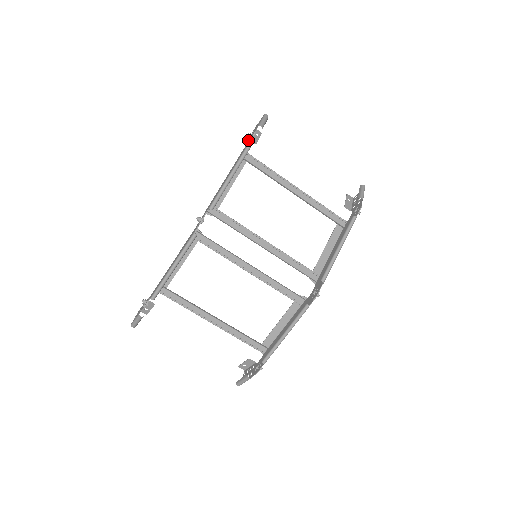
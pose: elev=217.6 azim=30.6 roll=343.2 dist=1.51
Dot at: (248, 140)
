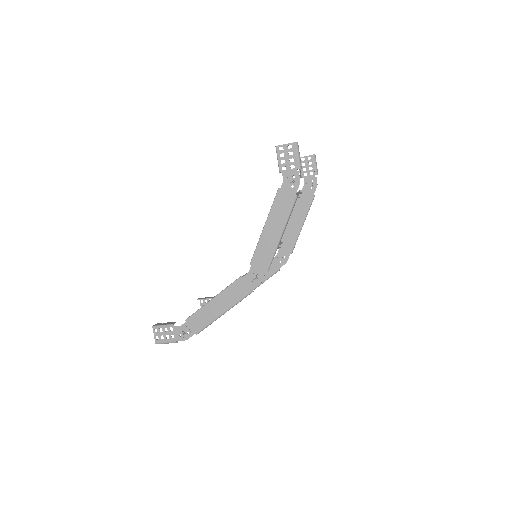
Dot at: (285, 181)
